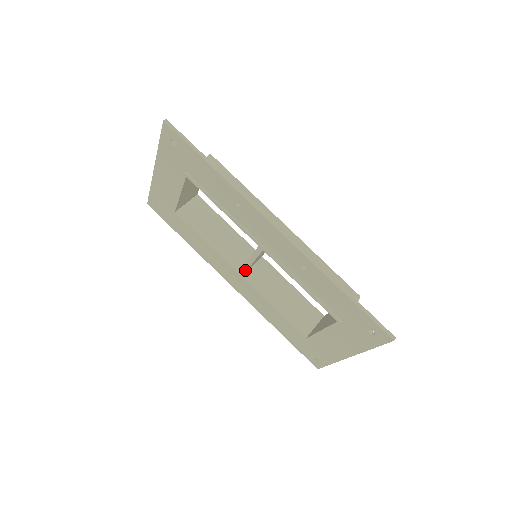
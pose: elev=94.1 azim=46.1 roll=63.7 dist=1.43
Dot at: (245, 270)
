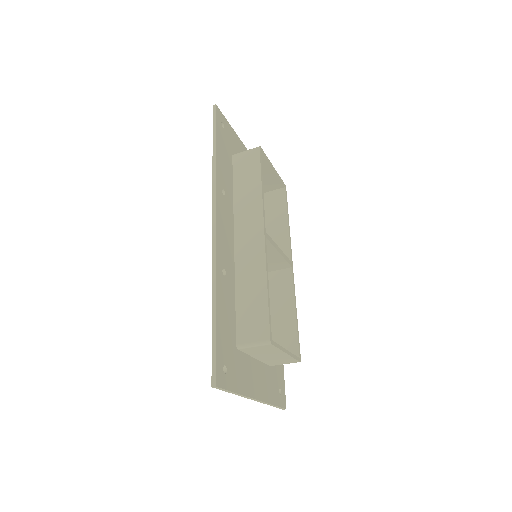
Dot at: occluded
